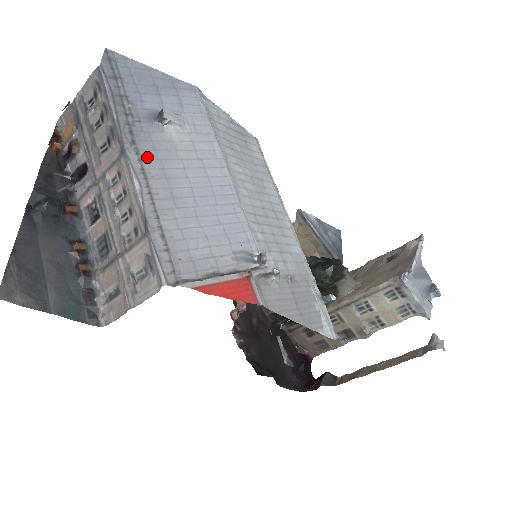
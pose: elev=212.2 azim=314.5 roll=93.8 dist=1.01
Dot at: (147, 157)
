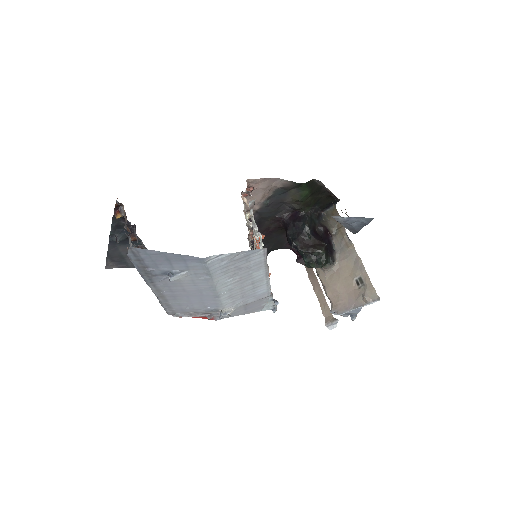
Dot at: (161, 286)
